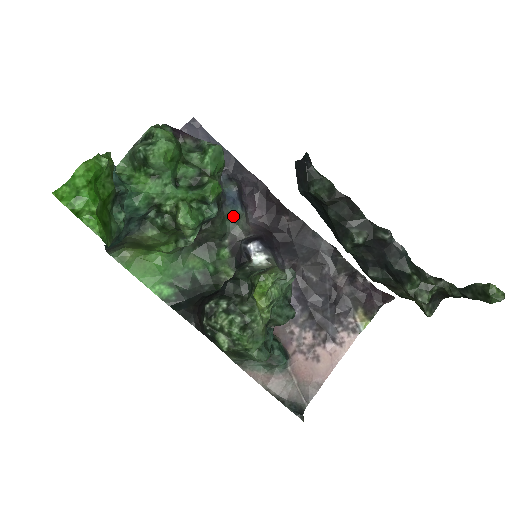
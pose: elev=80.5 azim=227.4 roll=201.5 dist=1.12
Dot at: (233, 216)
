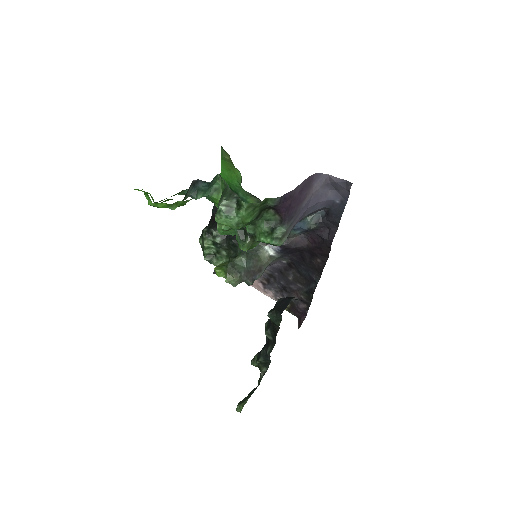
Dot at: occluded
